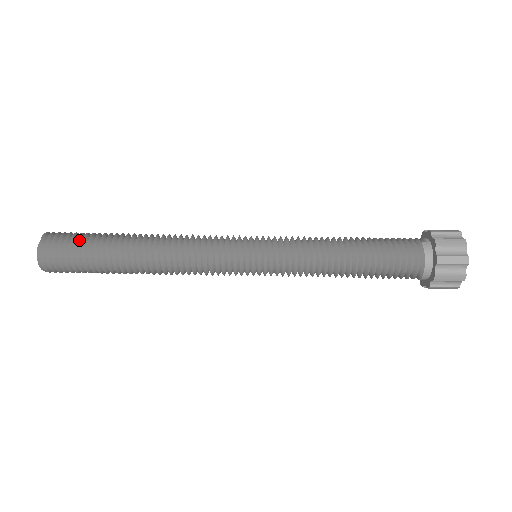
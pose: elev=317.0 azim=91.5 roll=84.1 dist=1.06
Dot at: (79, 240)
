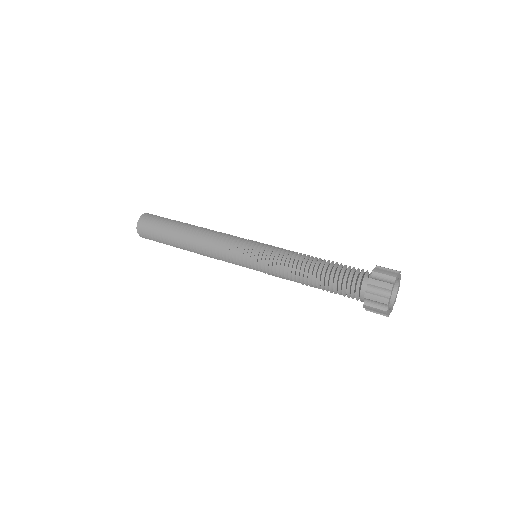
Dot at: (157, 224)
